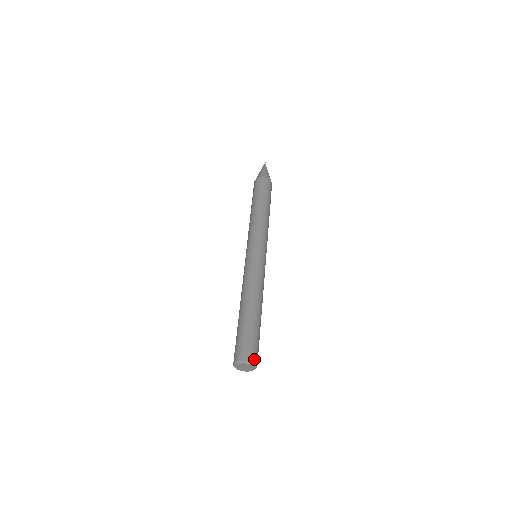
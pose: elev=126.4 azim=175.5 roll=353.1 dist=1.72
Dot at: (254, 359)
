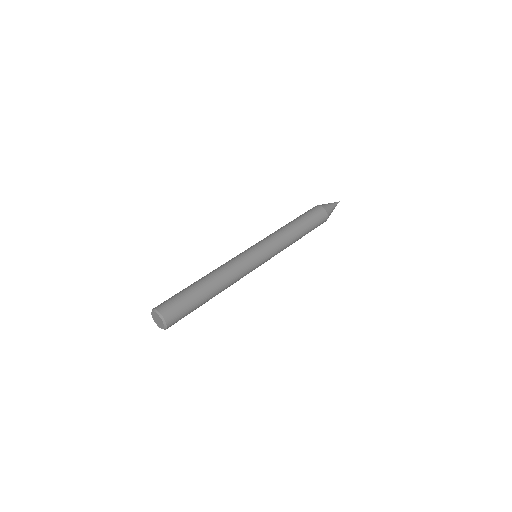
Dot at: (170, 325)
